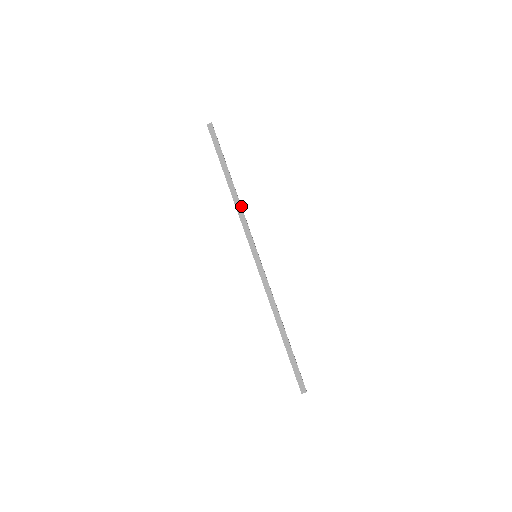
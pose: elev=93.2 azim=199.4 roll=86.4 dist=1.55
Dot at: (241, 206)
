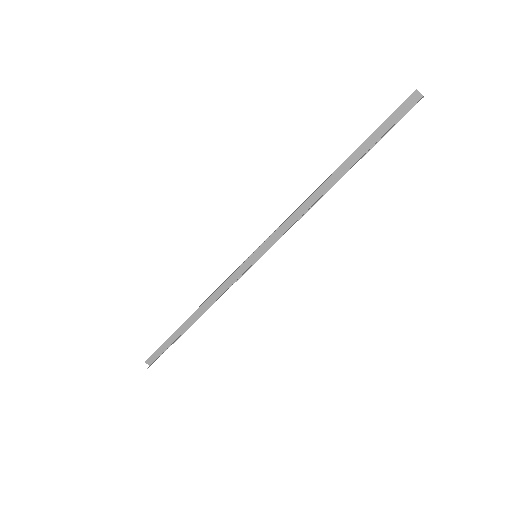
Dot at: (310, 208)
